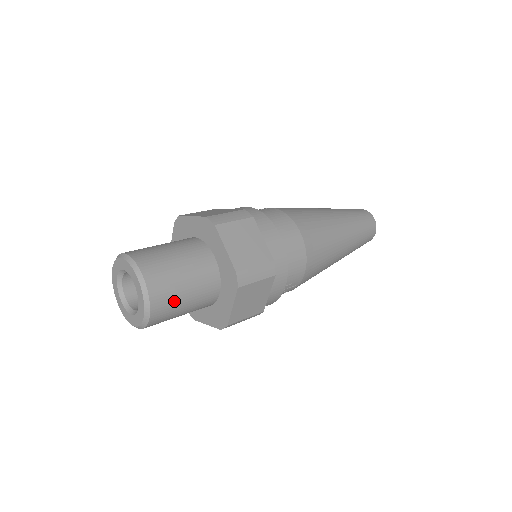
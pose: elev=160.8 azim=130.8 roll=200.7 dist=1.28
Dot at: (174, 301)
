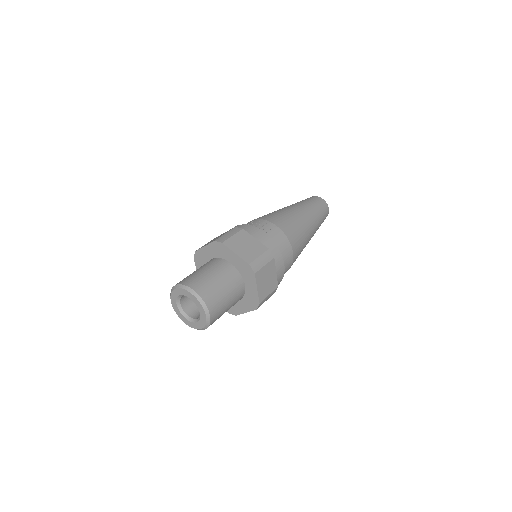
Dot at: (218, 318)
